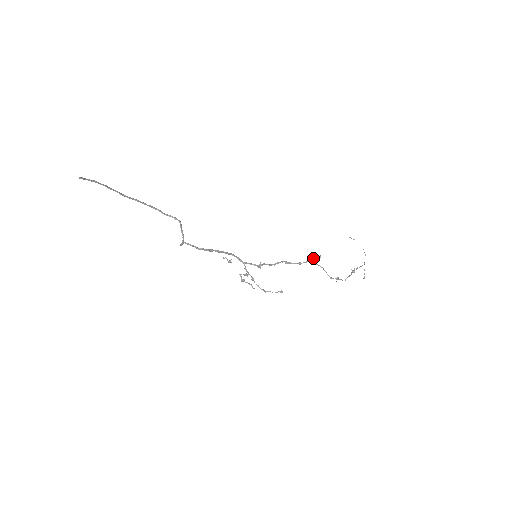
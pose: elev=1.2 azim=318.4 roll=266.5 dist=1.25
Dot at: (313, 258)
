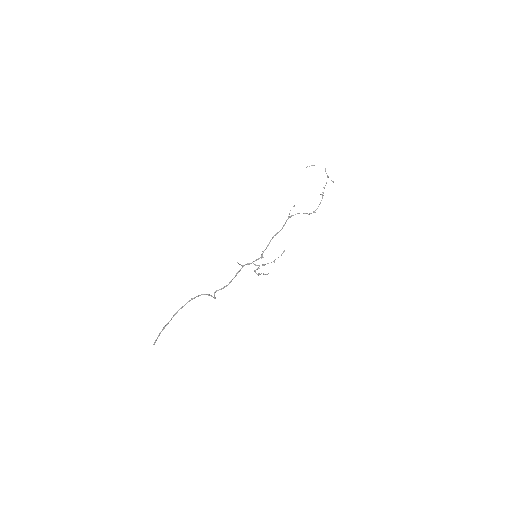
Dot at: (290, 210)
